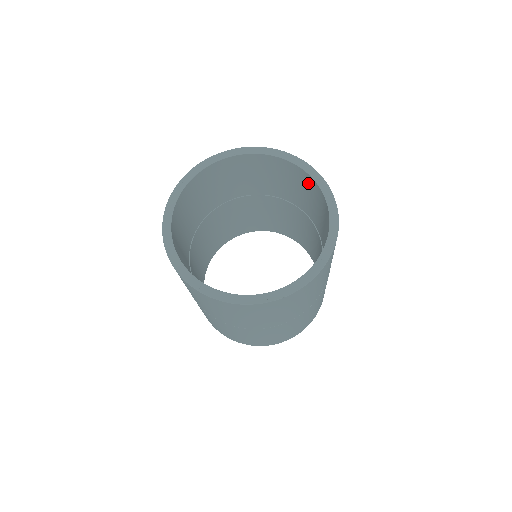
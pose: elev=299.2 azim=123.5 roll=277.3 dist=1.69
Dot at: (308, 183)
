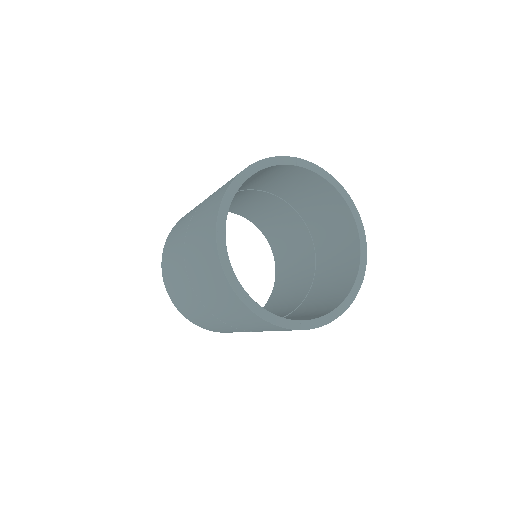
Dot at: (349, 271)
